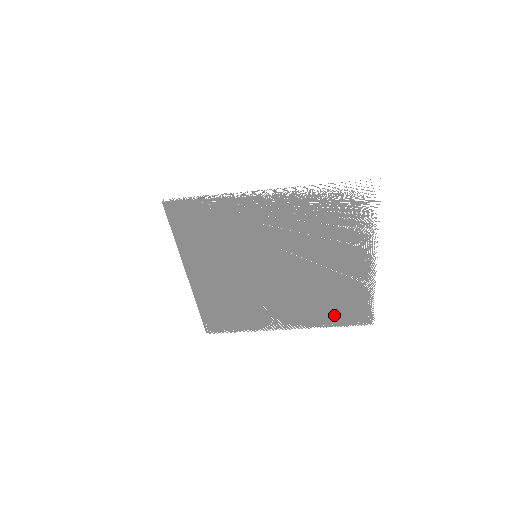
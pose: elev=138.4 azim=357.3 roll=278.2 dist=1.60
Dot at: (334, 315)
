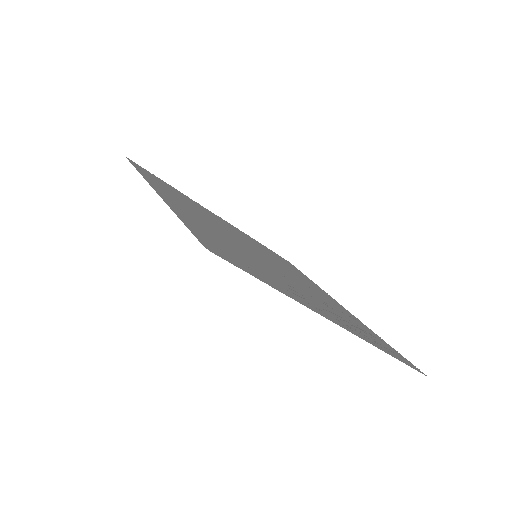
Dot at: (269, 250)
